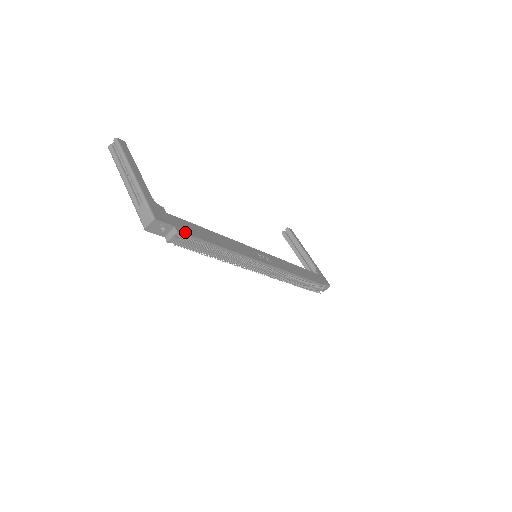
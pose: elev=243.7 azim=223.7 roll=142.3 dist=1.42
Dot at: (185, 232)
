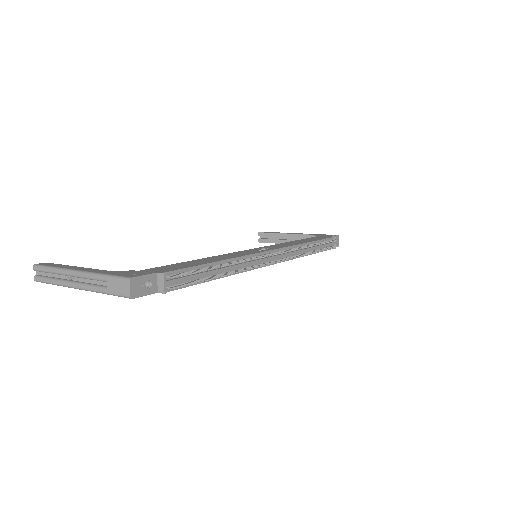
Dot at: (171, 270)
